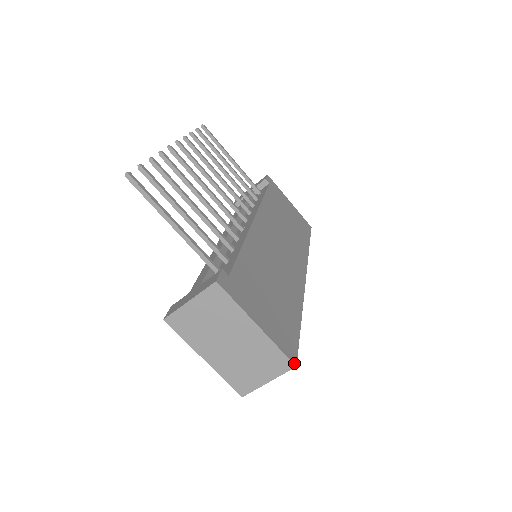
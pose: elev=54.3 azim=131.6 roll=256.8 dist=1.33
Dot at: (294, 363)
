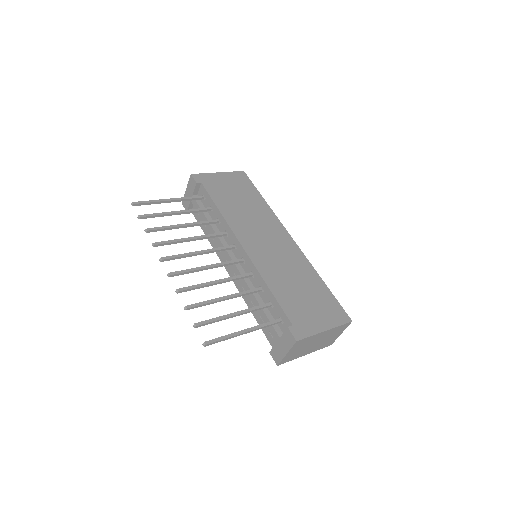
Dot at: (350, 321)
